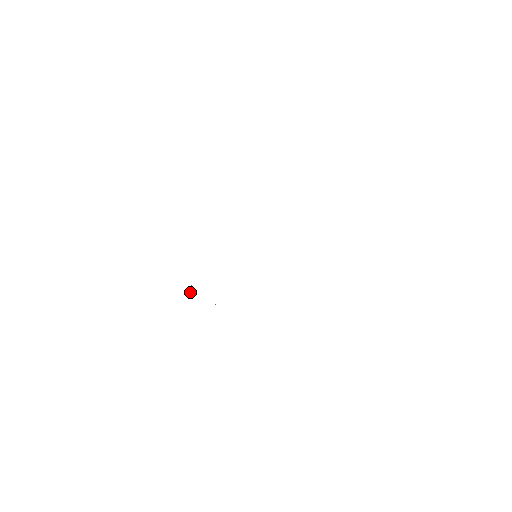
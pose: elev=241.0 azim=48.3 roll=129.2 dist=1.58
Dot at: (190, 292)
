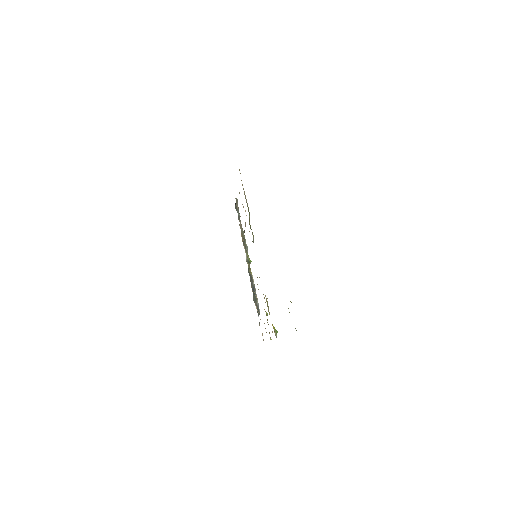
Dot at: (248, 261)
